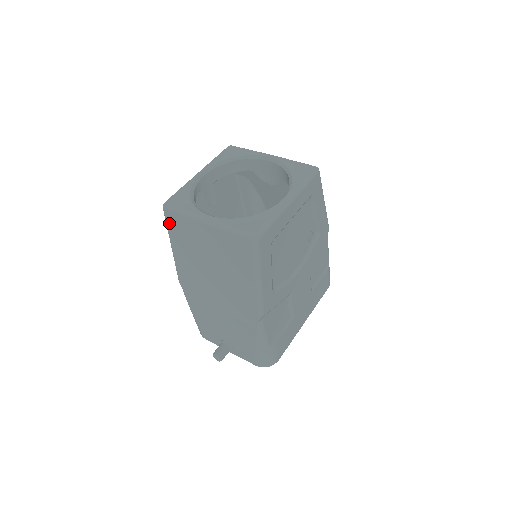
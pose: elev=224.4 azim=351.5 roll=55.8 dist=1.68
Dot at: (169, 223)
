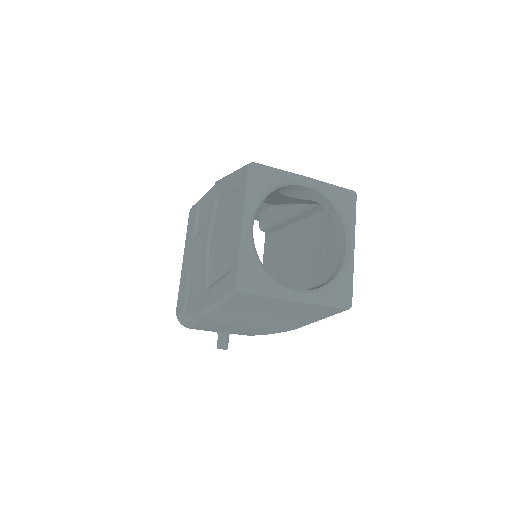
Dot at: (236, 298)
